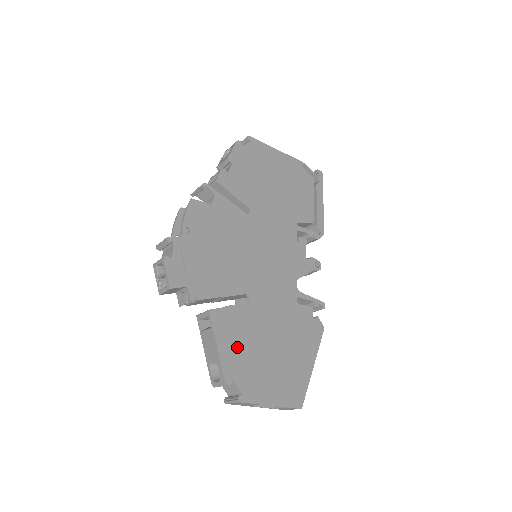
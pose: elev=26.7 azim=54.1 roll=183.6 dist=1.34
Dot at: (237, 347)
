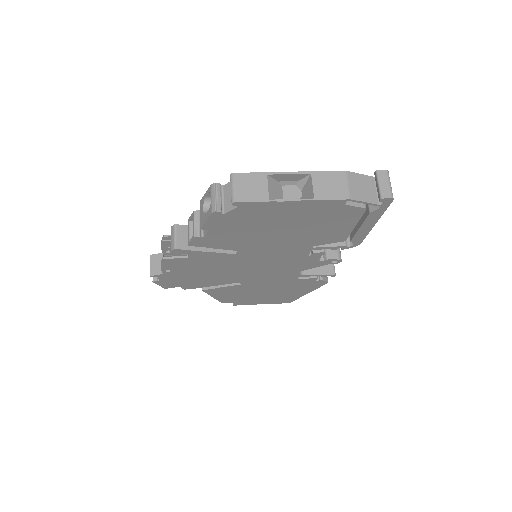
Dot at: (230, 296)
